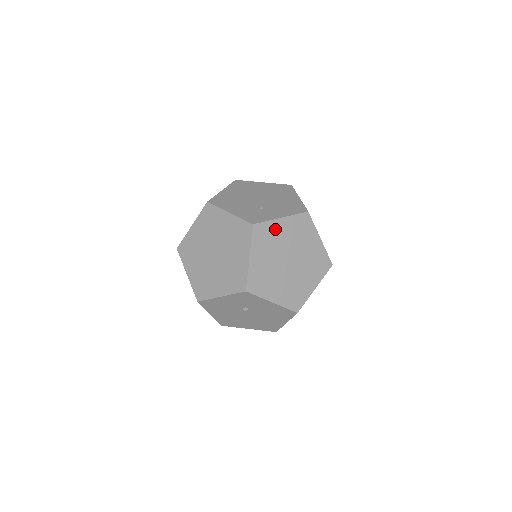
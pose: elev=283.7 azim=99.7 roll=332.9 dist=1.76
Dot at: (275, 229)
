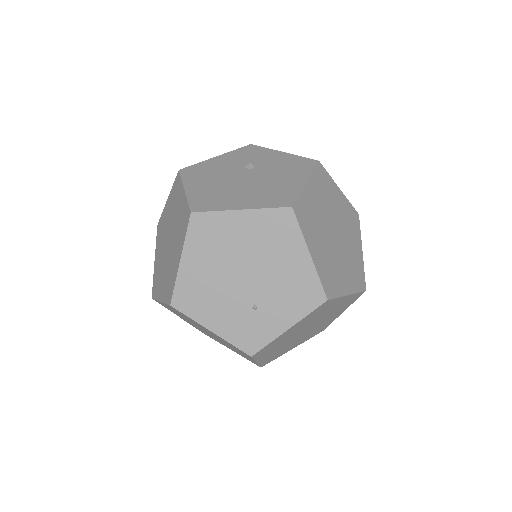
Dot at: (282, 337)
